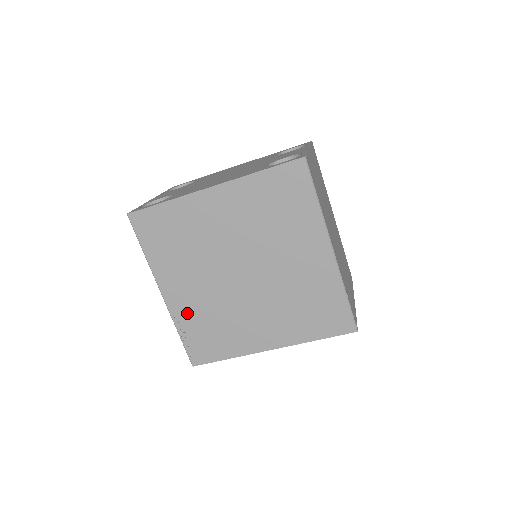
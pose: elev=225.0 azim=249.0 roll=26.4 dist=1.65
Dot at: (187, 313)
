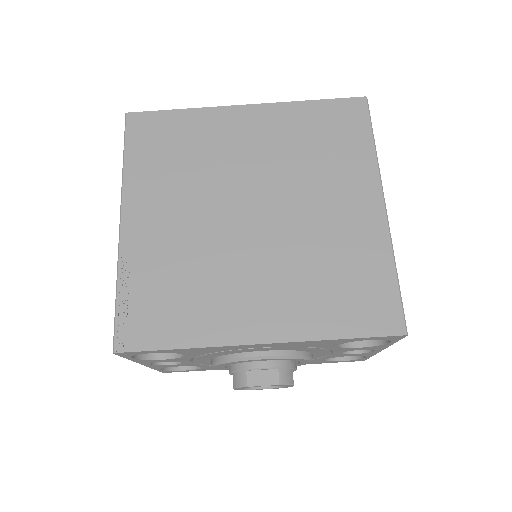
Dot at: (146, 256)
